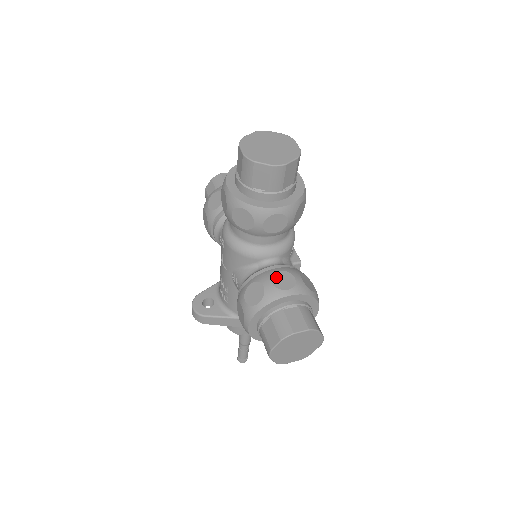
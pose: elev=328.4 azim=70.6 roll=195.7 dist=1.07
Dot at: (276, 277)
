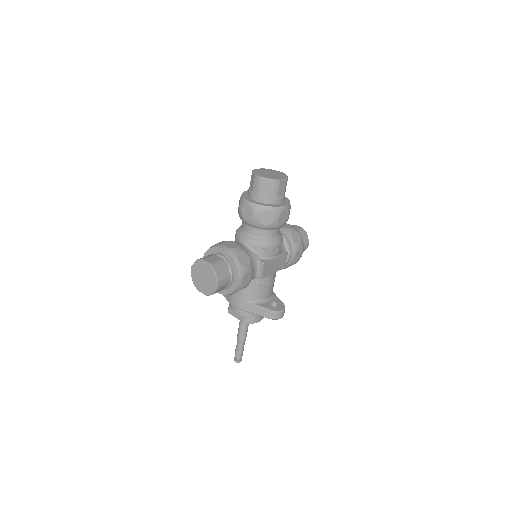
Dot at: (230, 242)
